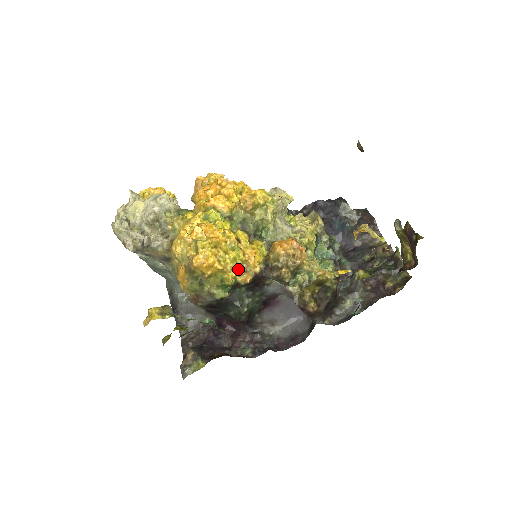
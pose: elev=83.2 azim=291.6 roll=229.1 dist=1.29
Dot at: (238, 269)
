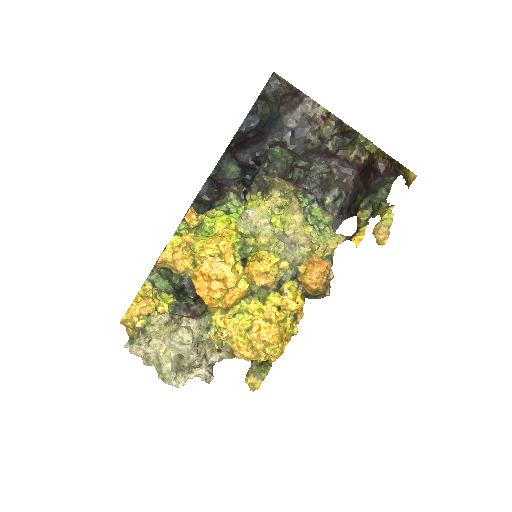
Dot at: (293, 320)
